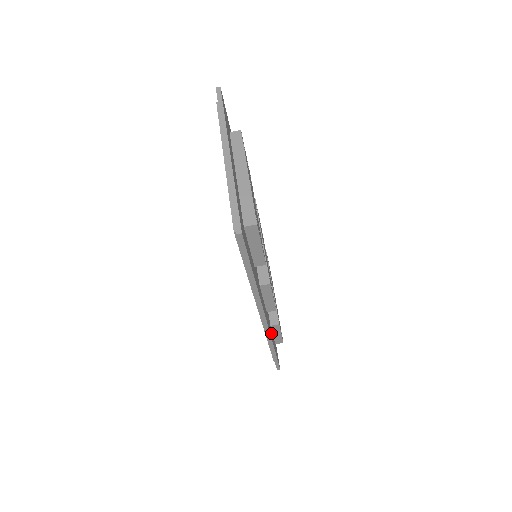
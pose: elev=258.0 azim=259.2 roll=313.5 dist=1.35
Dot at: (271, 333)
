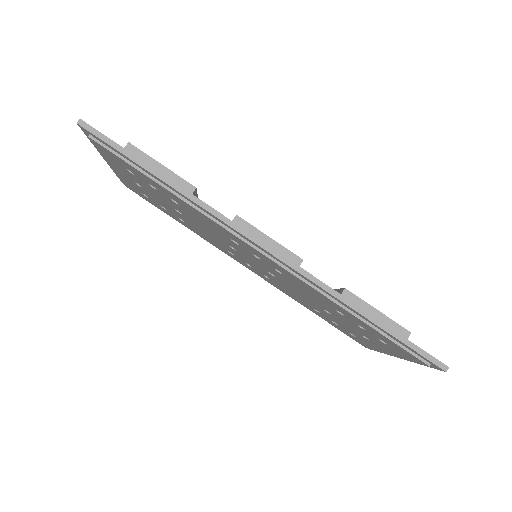
Dot at: occluded
